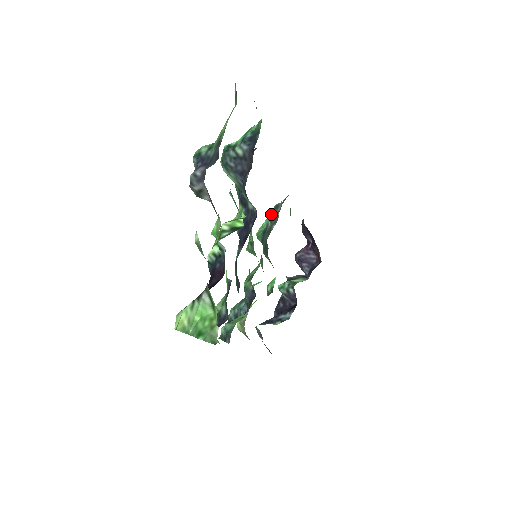
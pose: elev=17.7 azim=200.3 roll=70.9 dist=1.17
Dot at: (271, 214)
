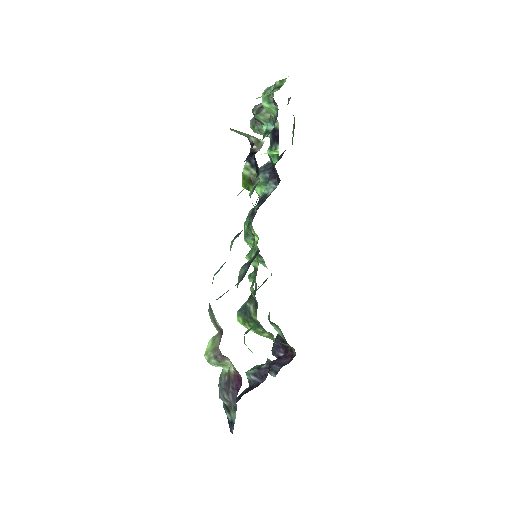
Dot at: occluded
